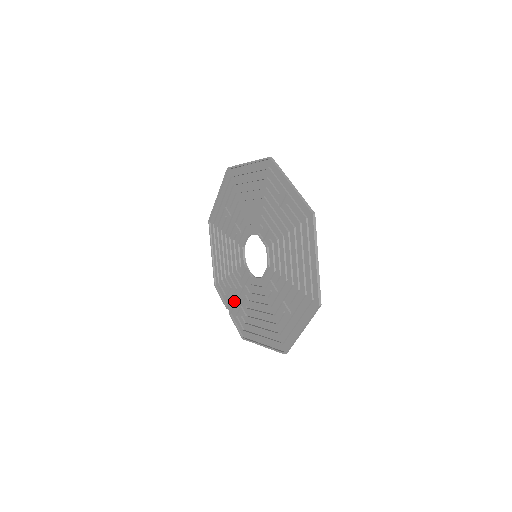
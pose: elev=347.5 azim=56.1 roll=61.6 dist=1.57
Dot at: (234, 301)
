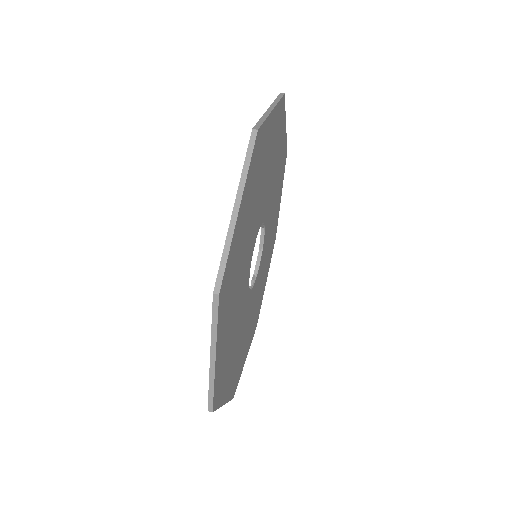
Dot at: occluded
